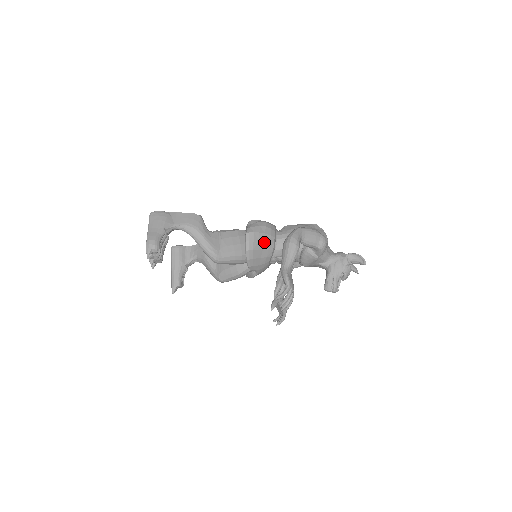
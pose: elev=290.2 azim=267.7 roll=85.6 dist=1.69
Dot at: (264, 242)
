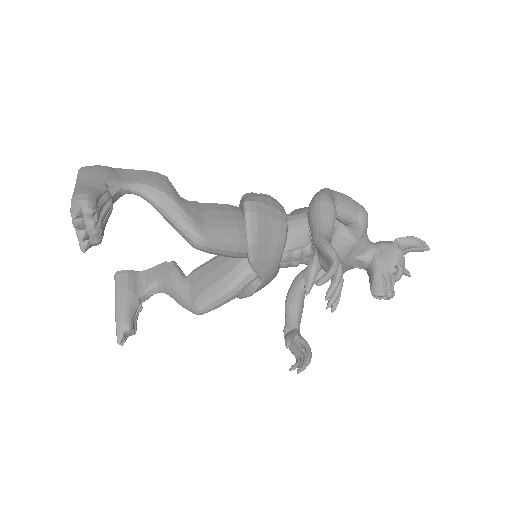
Dot at: (272, 219)
